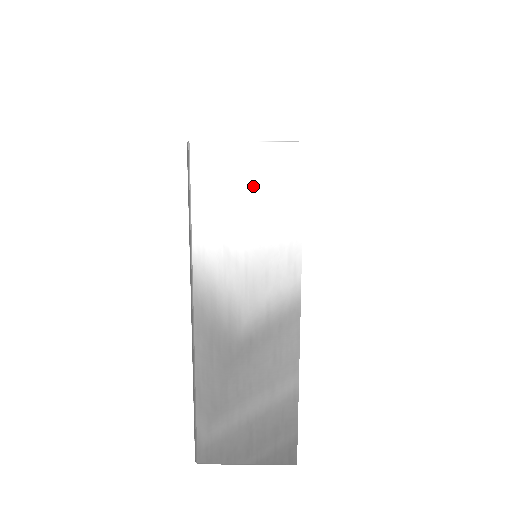
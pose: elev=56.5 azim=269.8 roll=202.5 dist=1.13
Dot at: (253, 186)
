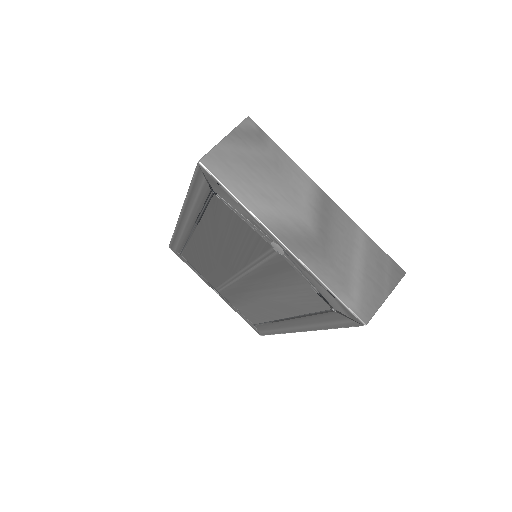
Dot at: (247, 155)
